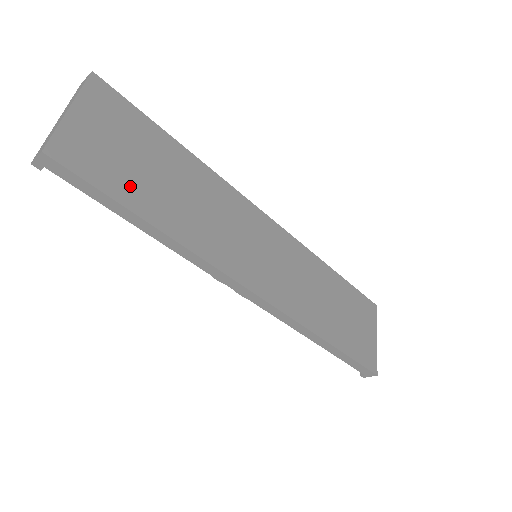
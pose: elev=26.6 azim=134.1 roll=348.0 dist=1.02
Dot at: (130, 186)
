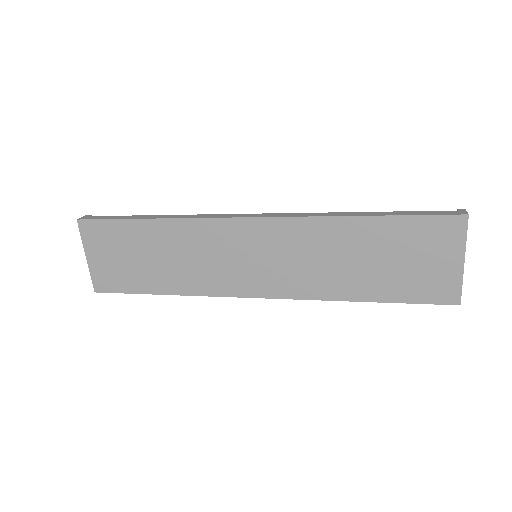
Dot at: (137, 279)
